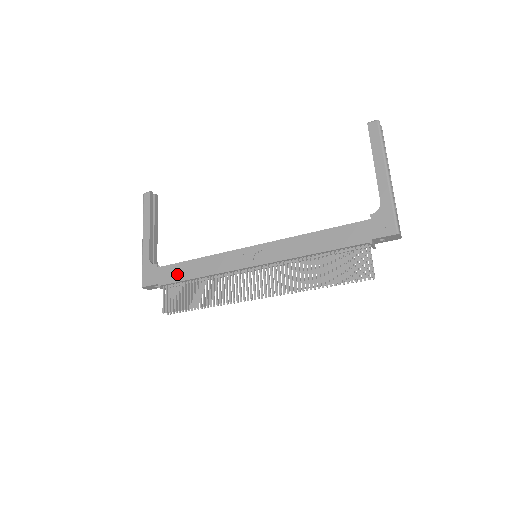
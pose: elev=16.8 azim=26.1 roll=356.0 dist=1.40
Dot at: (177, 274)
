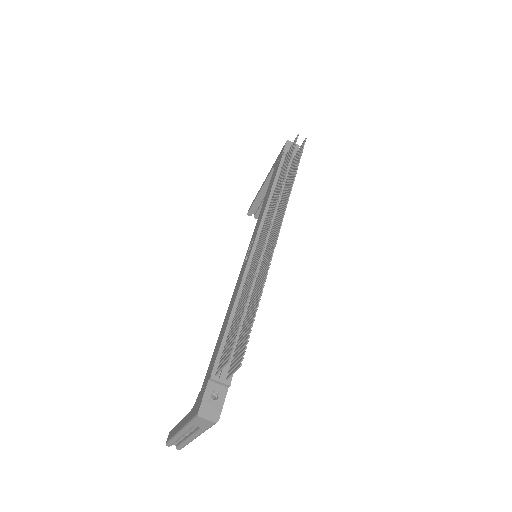
Dot at: (217, 349)
